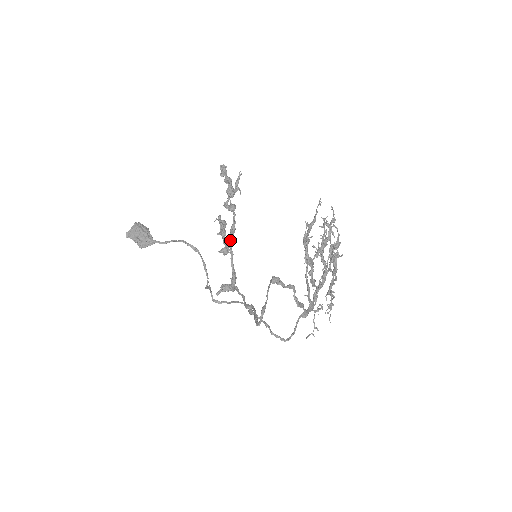
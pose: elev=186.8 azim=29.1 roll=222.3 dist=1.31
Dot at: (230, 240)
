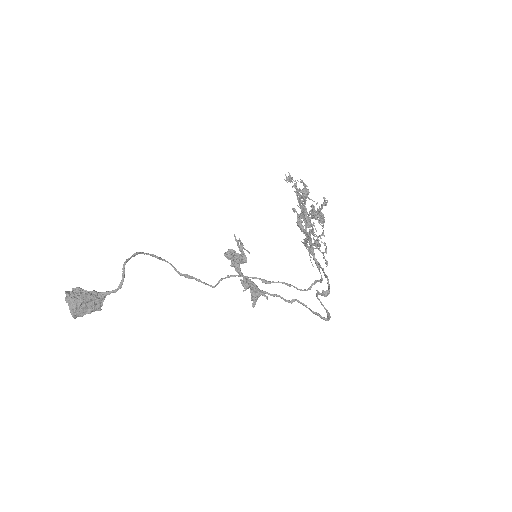
Dot at: (239, 272)
